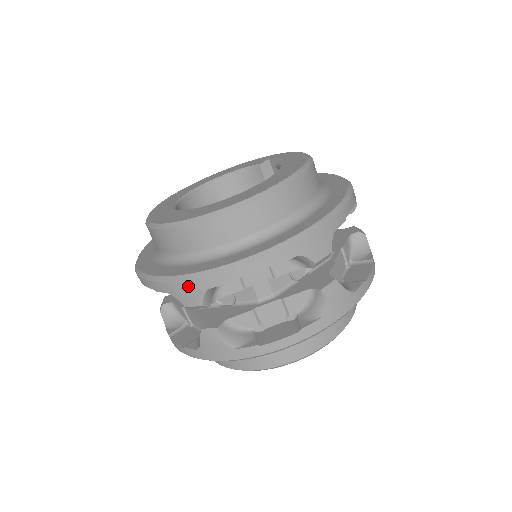
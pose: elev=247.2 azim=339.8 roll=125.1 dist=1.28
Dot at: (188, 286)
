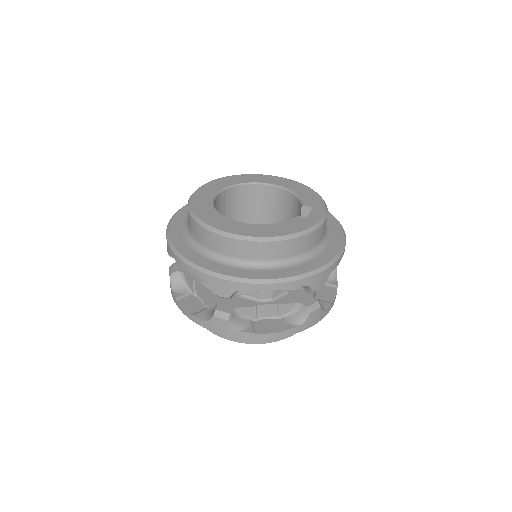
Dot at: occluded
